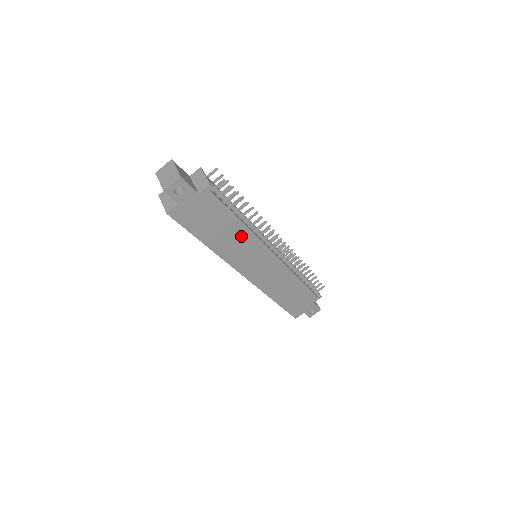
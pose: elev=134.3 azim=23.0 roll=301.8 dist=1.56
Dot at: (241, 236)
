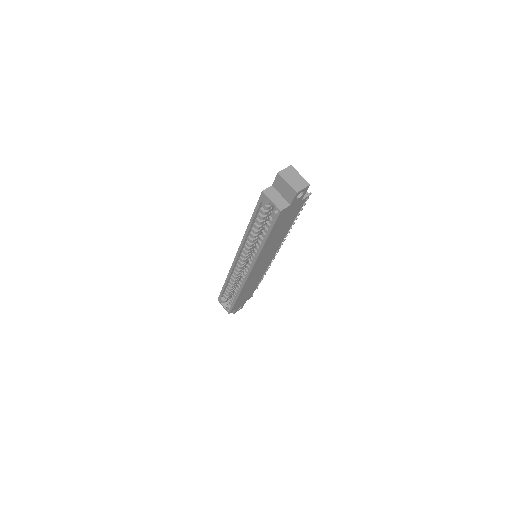
Dot at: (279, 239)
